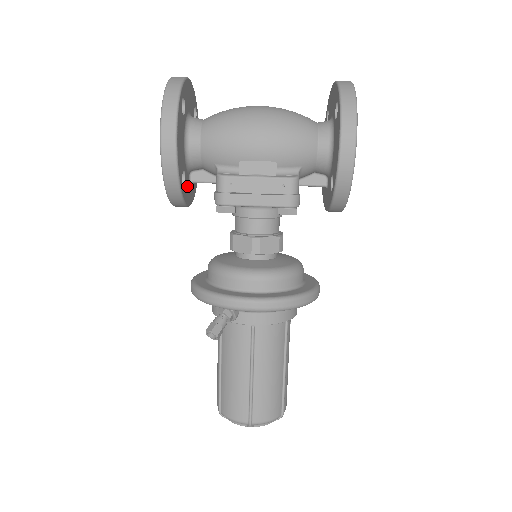
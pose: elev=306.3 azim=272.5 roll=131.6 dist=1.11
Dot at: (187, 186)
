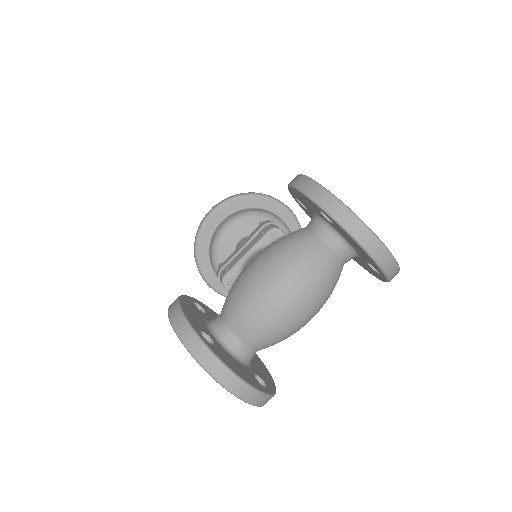
Dot at: occluded
